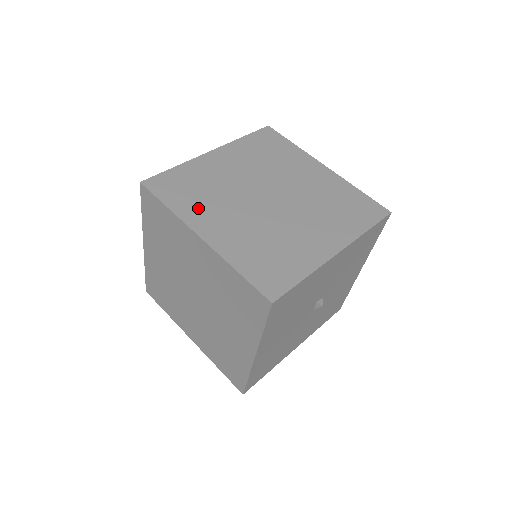
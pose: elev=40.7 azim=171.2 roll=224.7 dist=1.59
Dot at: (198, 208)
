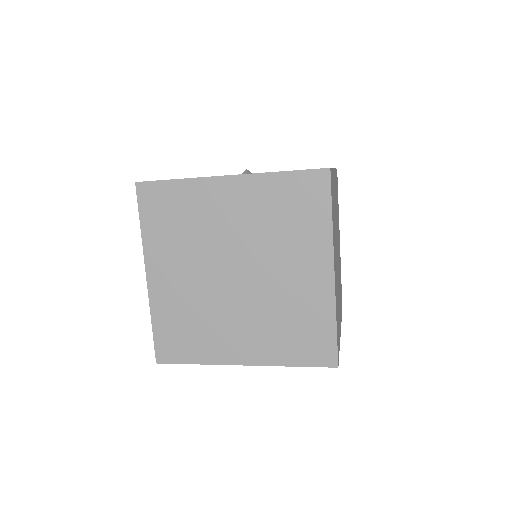
Dot at: (164, 245)
